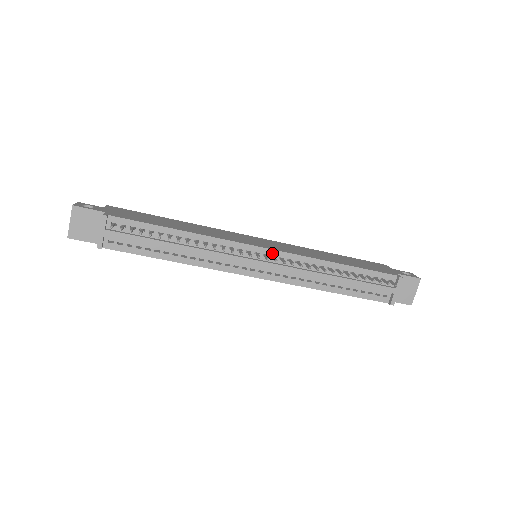
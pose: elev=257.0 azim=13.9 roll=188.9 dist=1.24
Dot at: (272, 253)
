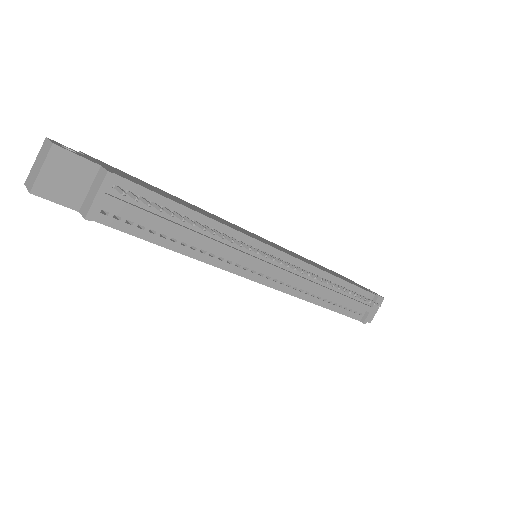
Dot at: (285, 257)
